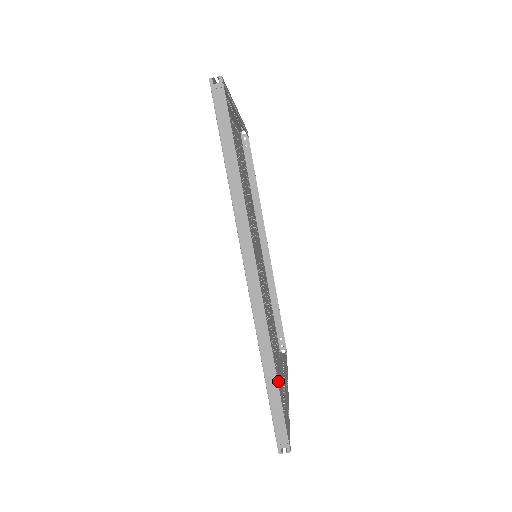
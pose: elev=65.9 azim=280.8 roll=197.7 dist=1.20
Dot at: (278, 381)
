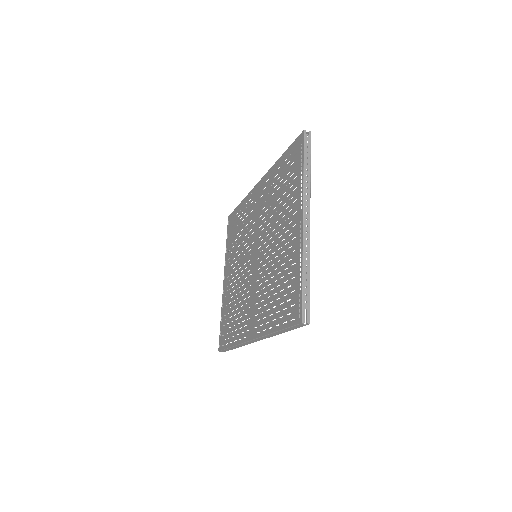
Dot at: (225, 277)
